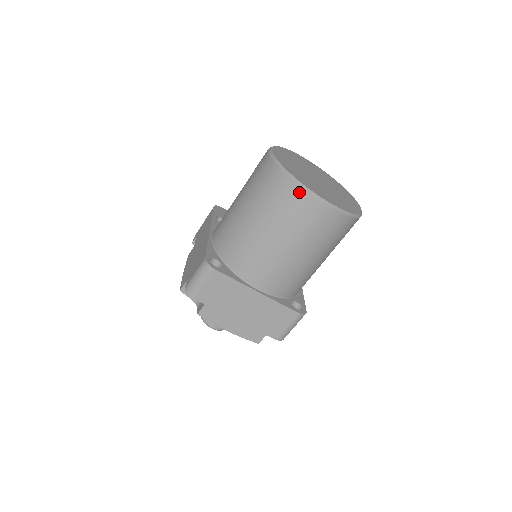
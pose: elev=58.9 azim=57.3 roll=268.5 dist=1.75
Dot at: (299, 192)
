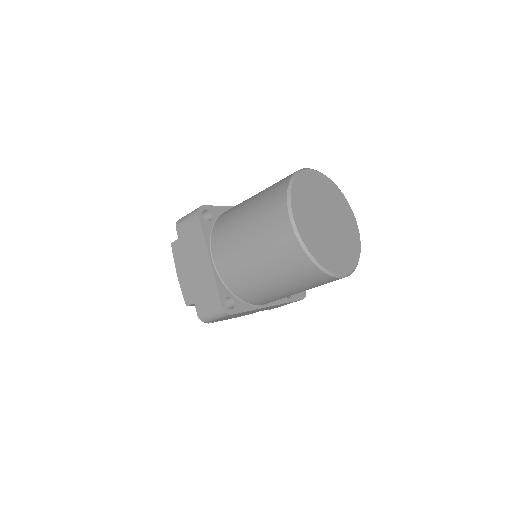
Dot at: (283, 199)
